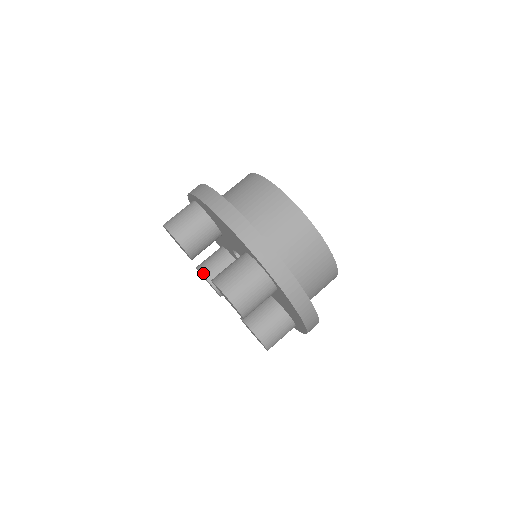
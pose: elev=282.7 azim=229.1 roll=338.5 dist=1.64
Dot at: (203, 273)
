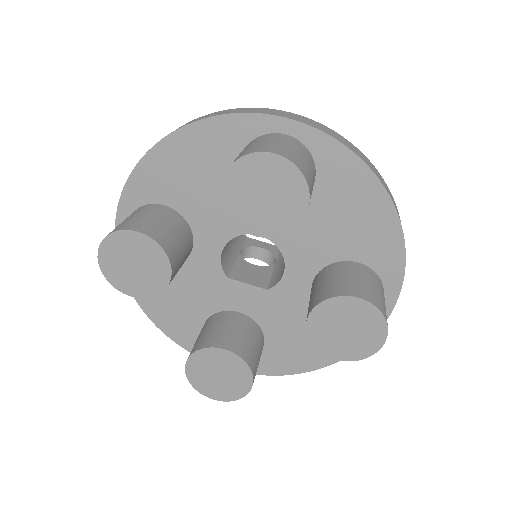
Dot at: (201, 347)
